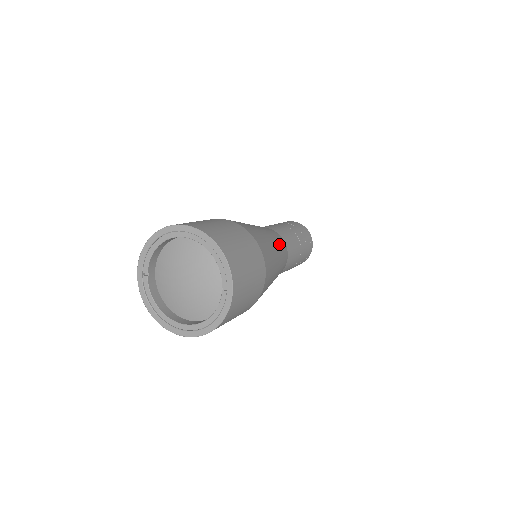
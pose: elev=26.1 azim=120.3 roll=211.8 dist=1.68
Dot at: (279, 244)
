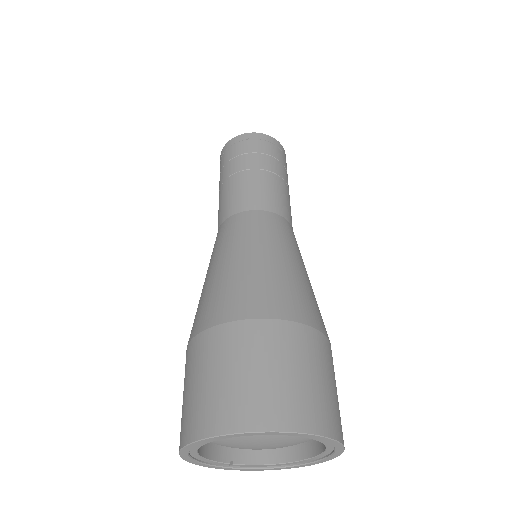
Dot at: (256, 235)
